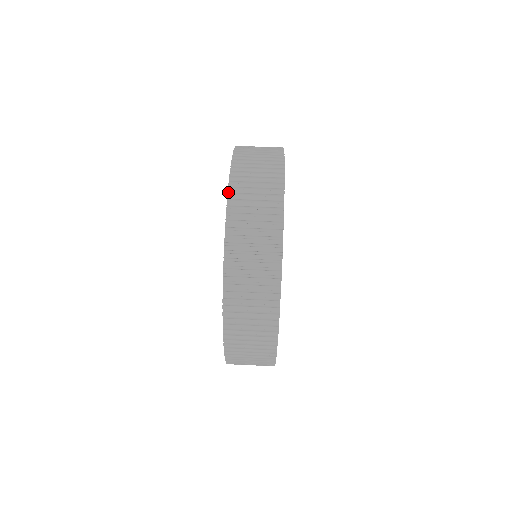
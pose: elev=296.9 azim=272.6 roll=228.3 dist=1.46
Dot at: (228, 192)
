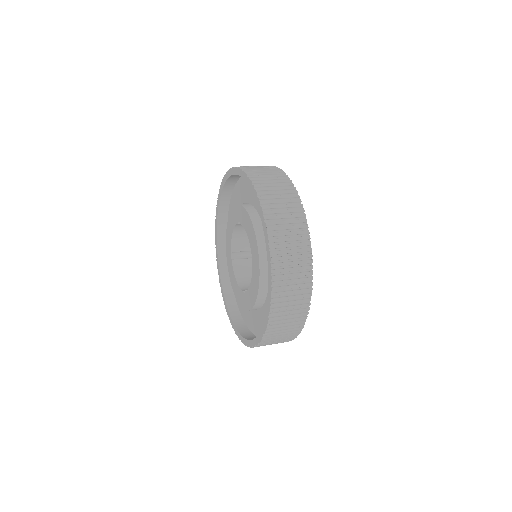
Dot at: (256, 190)
